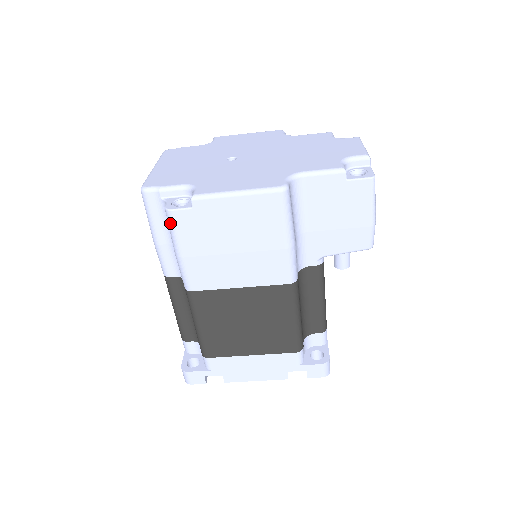
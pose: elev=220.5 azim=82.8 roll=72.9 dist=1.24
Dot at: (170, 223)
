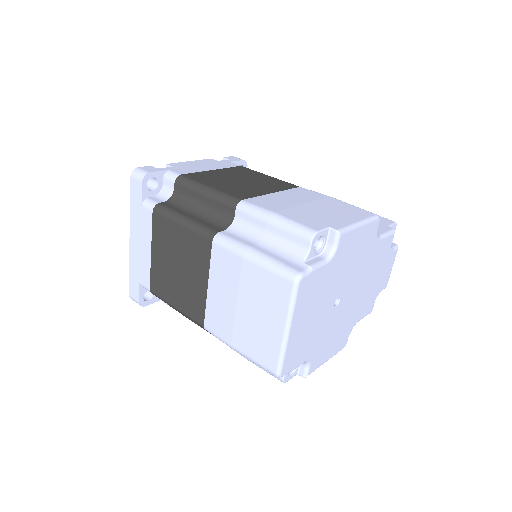
Dot at: occluded
